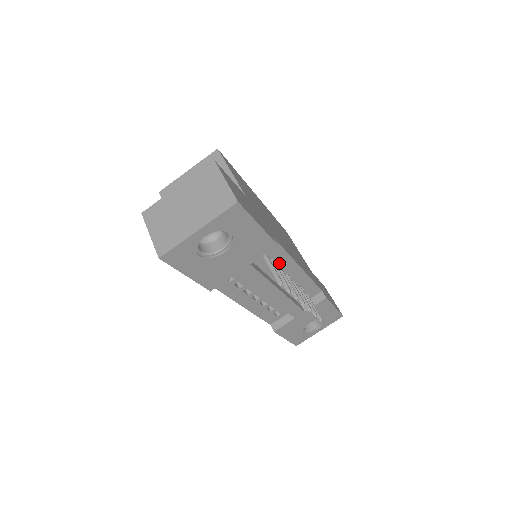
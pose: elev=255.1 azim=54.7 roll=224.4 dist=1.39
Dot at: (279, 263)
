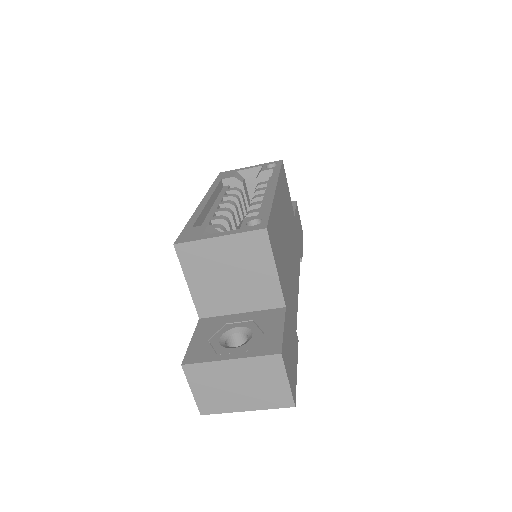
Dot at: occluded
